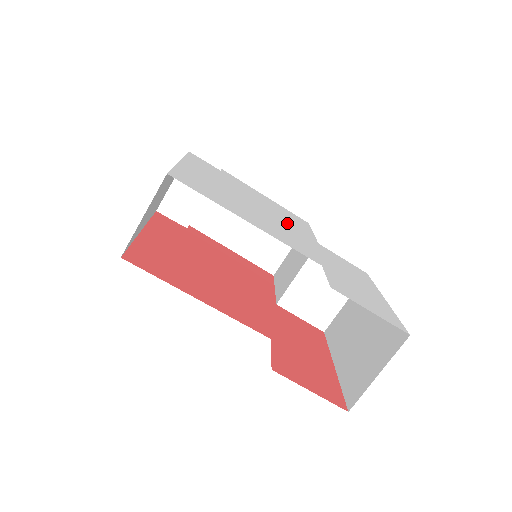
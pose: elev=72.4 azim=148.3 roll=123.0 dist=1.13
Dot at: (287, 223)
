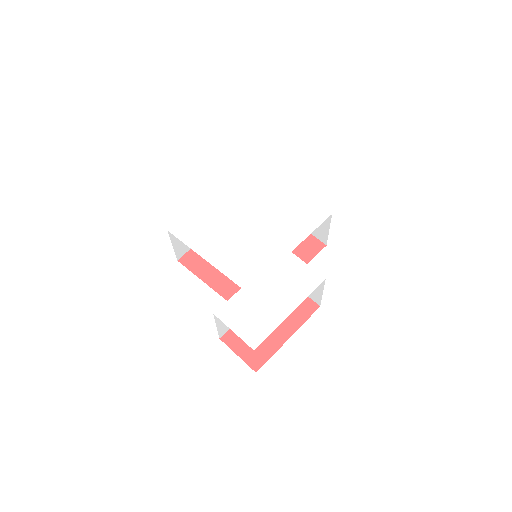
Dot at: (274, 234)
